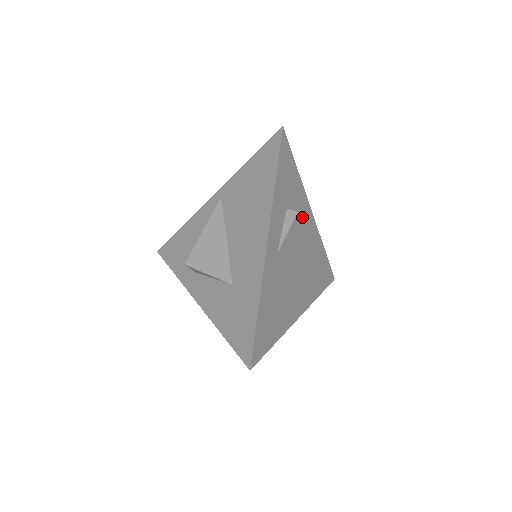
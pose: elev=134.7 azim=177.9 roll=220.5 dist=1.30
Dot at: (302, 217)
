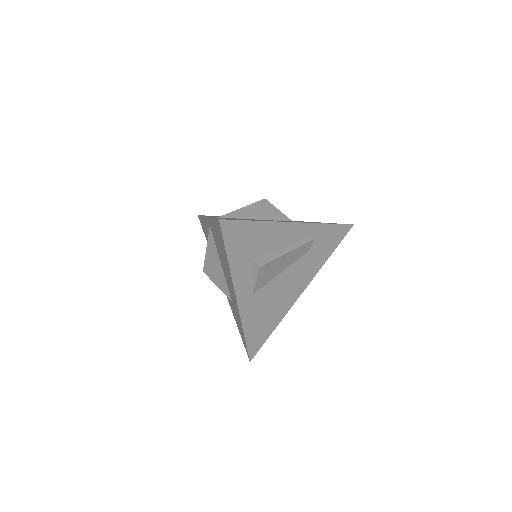
Dot at: (279, 241)
